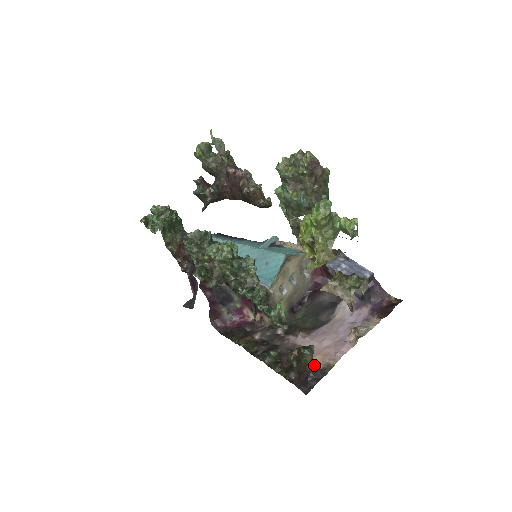
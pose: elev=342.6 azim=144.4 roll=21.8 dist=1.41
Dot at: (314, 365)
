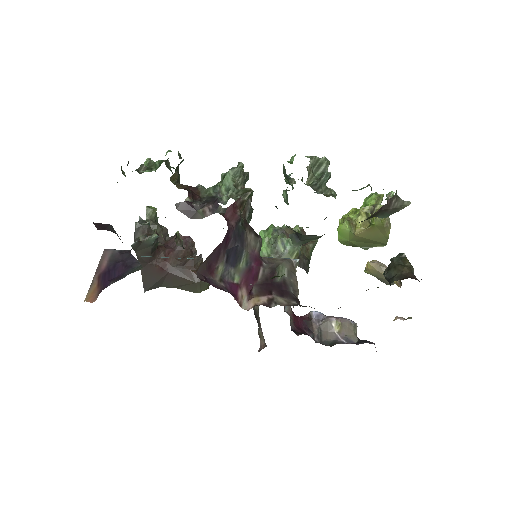
Dot at: occluded
